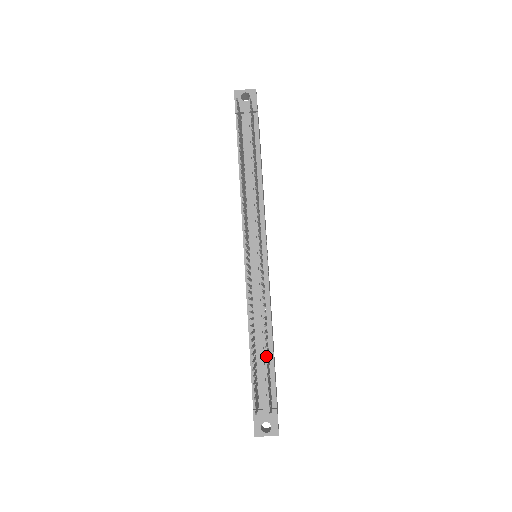
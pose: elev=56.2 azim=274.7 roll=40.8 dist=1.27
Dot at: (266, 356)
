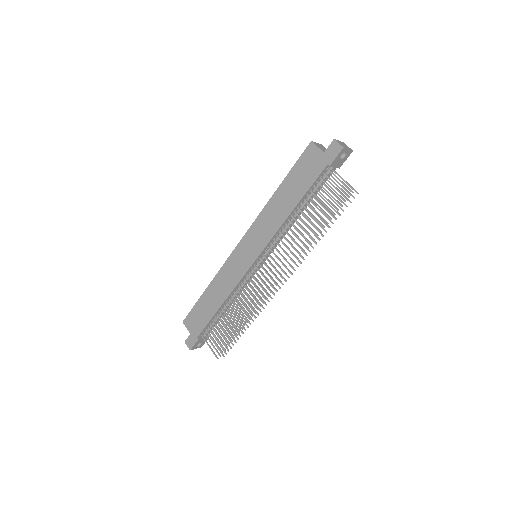
Dot at: (223, 313)
